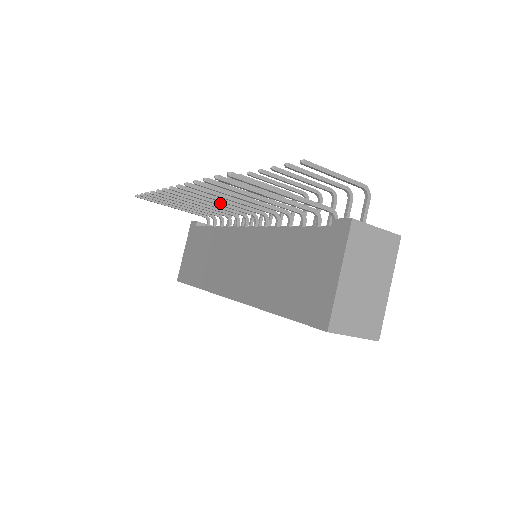
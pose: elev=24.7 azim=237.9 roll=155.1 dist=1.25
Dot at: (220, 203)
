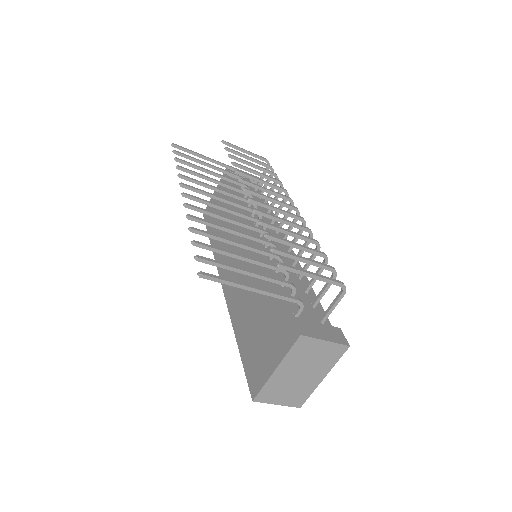
Dot at: (230, 211)
